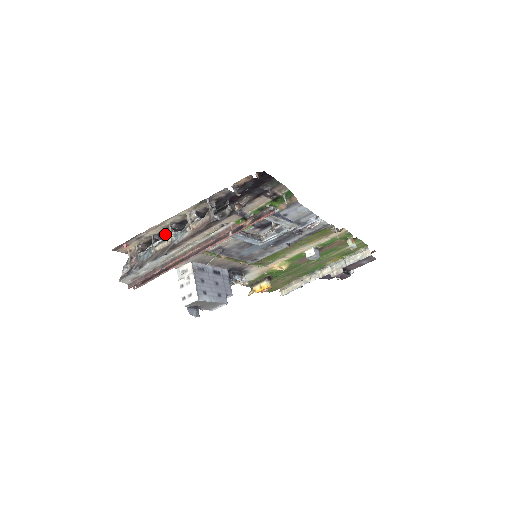
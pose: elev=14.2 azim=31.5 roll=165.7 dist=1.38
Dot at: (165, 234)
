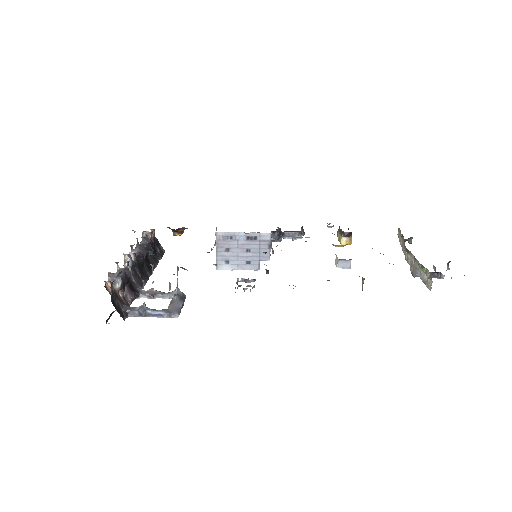
Dot at: (147, 238)
